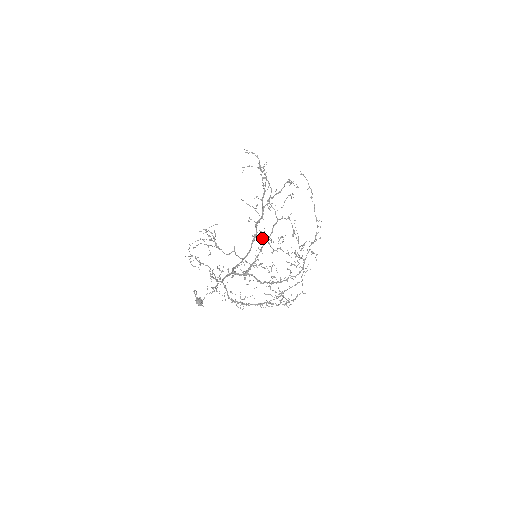
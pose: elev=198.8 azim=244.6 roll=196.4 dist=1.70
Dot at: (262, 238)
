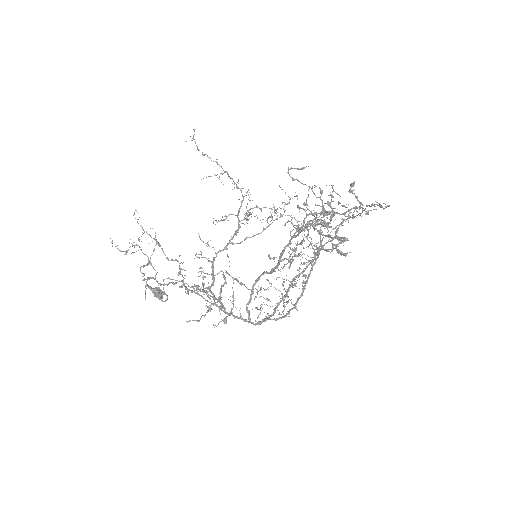
Dot at: occluded
